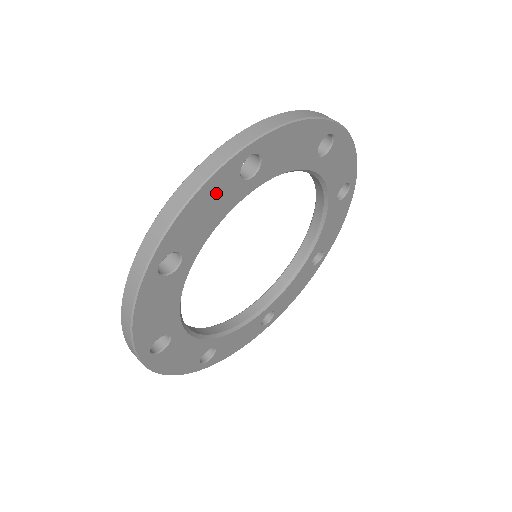
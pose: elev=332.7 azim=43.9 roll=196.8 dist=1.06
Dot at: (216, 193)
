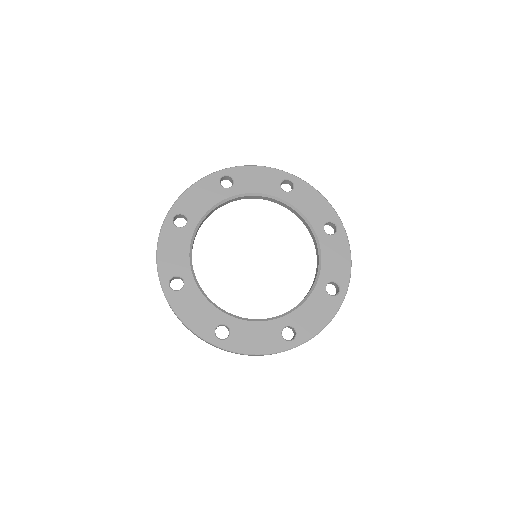
Dot at: (206, 189)
